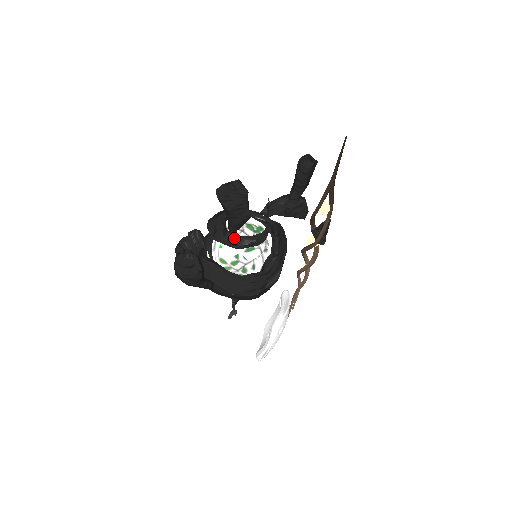
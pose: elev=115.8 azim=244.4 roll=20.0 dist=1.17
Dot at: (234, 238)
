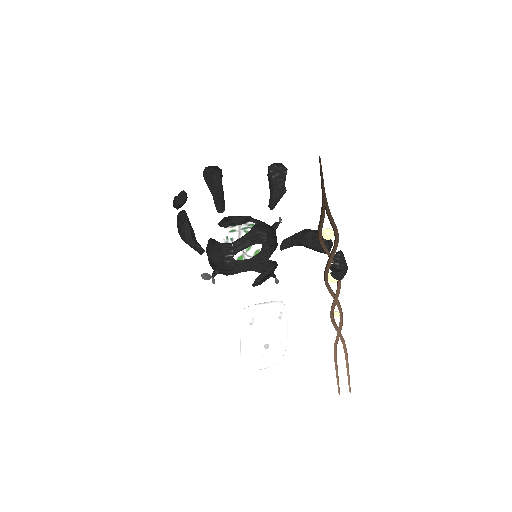
Dot at: (223, 219)
